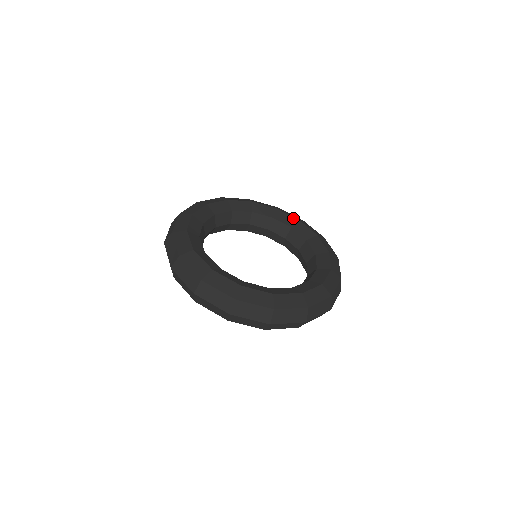
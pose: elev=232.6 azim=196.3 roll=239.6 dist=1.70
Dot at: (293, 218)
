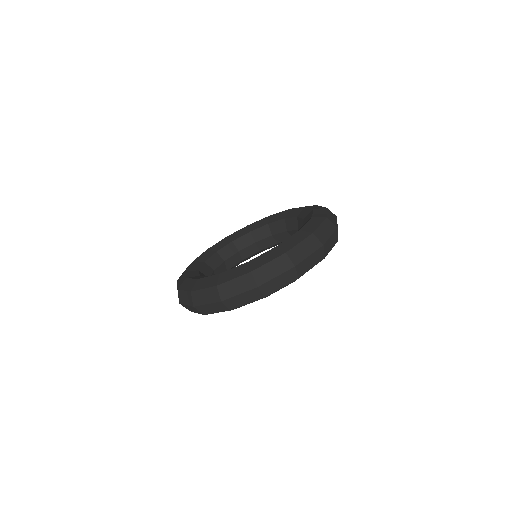
Dot at: (243, 228)
